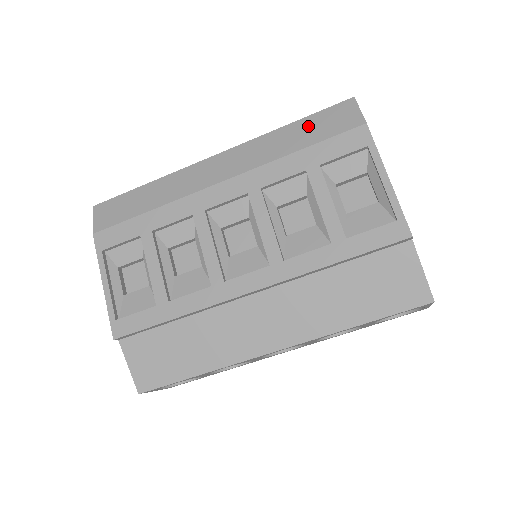
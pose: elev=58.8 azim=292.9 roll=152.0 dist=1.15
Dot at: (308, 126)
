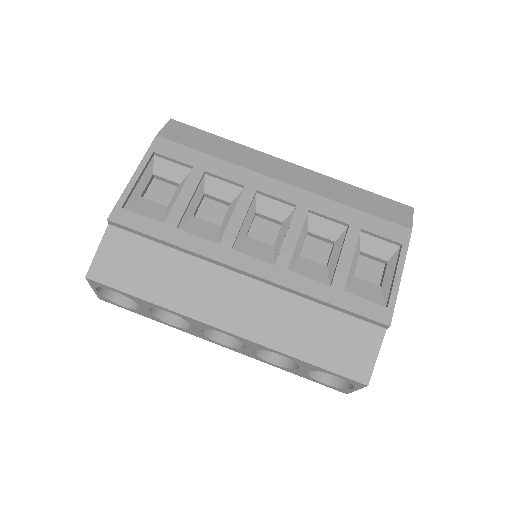
Dot at: (371, 199)
